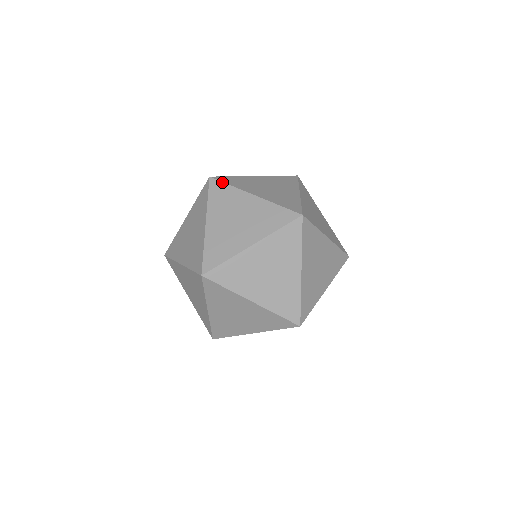
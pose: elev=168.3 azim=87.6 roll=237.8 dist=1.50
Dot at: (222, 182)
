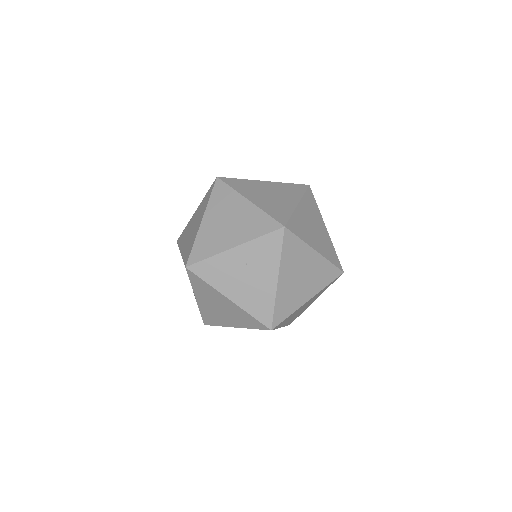
Dot at: (295, 235)
